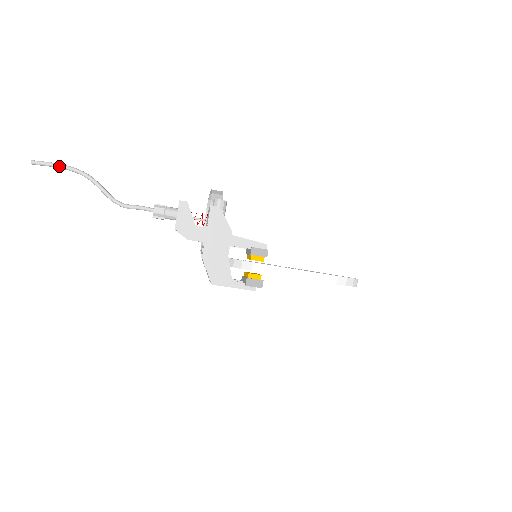
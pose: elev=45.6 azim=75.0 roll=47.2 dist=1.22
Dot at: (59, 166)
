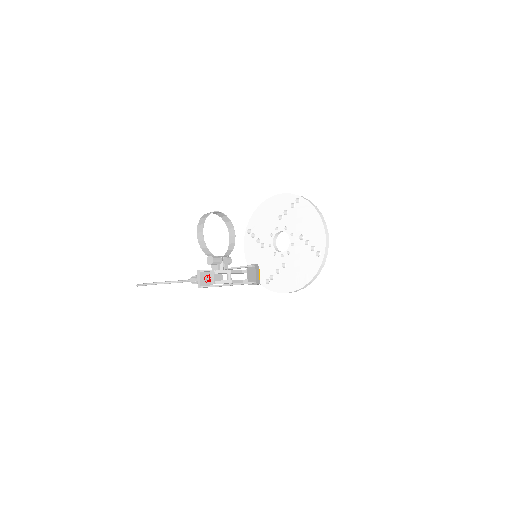
Dot at: (146, 285)
